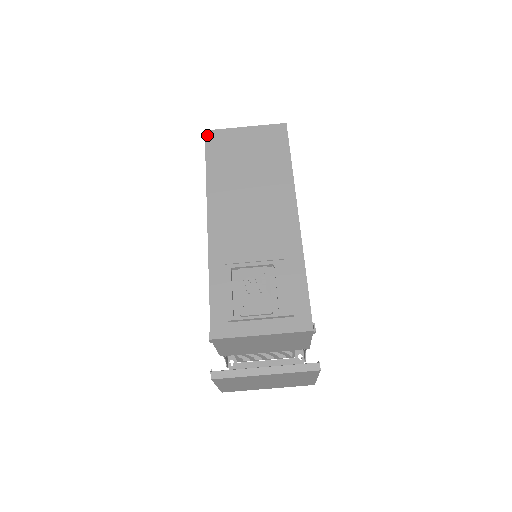
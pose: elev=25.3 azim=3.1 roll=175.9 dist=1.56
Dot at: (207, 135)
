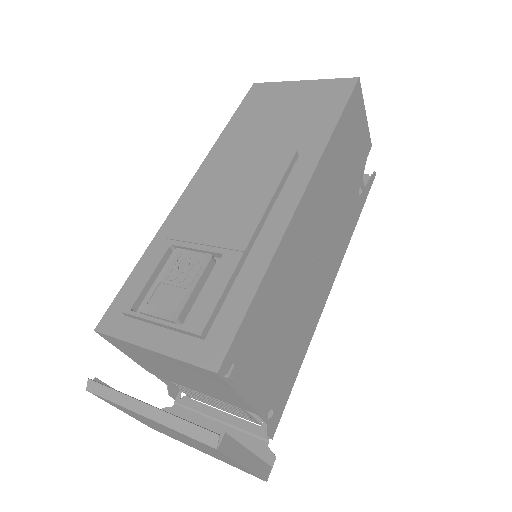
Dot at: (253, 88)
